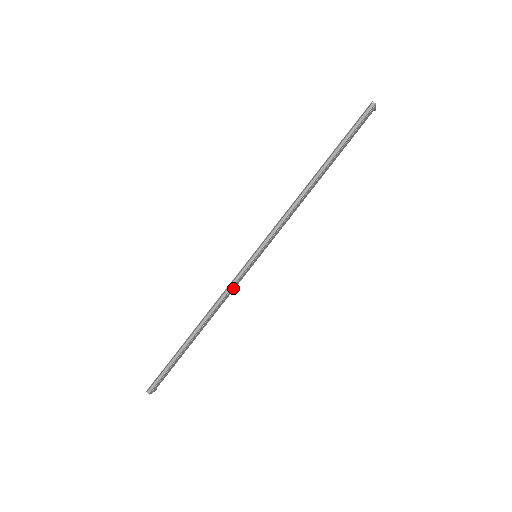
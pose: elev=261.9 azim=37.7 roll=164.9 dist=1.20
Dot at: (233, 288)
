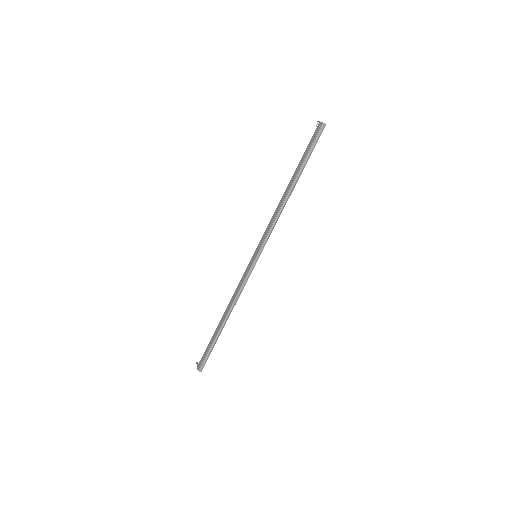
Dot at: (244, 283)
